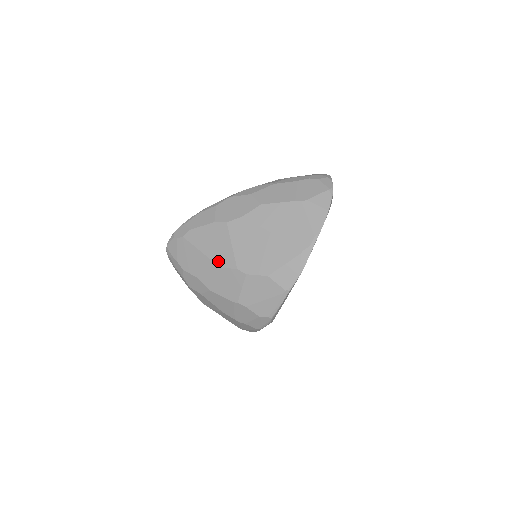
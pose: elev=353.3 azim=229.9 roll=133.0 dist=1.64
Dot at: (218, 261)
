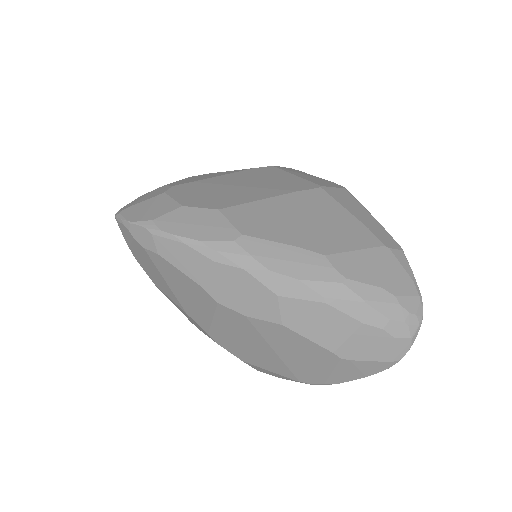
Dot at: (186, 309)
